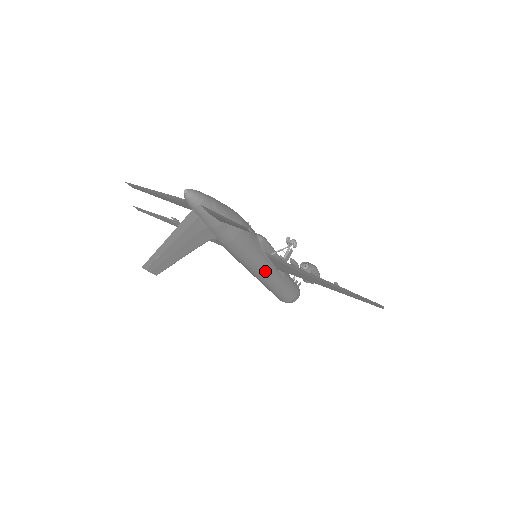
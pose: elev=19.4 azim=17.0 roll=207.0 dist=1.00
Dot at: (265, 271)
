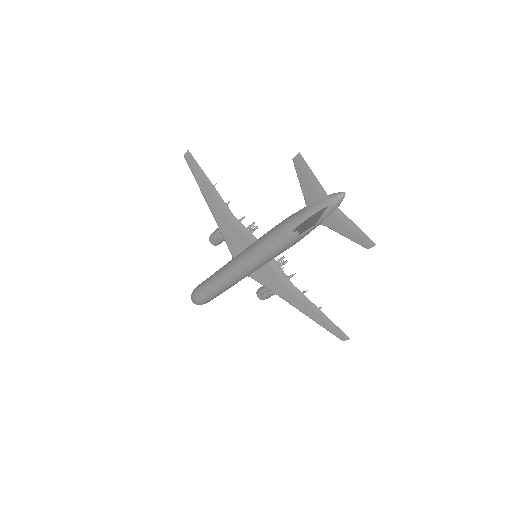
Dot at: (253, 271)
